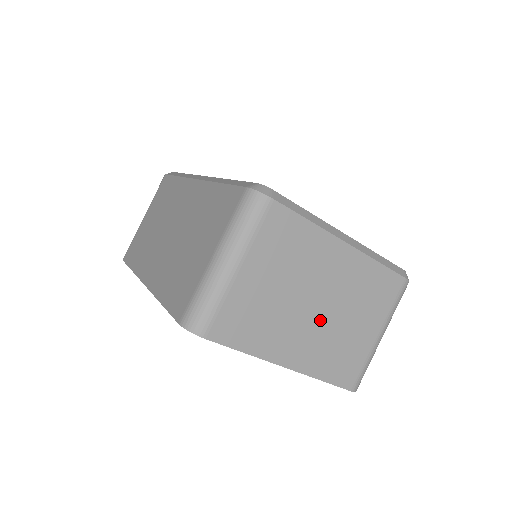
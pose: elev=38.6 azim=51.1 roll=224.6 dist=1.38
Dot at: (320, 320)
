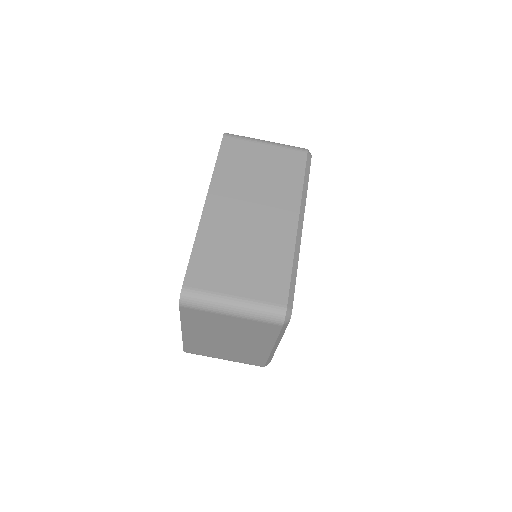
Dot at: (219, 342)
